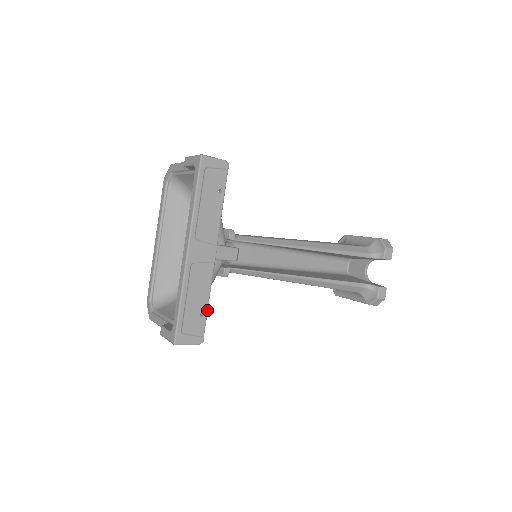
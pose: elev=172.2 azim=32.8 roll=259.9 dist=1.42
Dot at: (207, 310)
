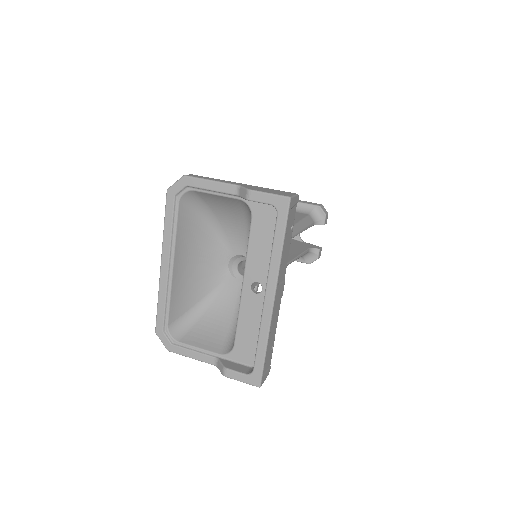
Dot at: occluded
